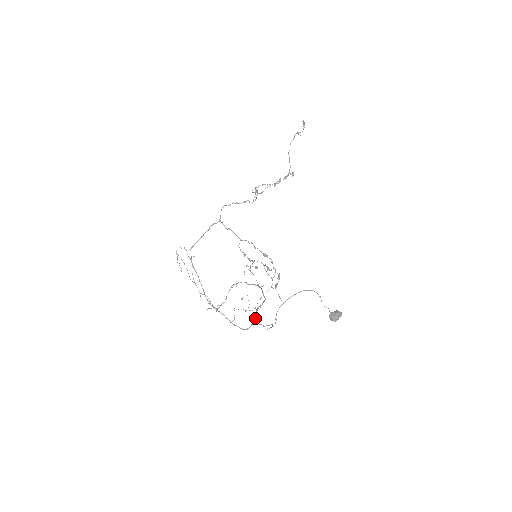
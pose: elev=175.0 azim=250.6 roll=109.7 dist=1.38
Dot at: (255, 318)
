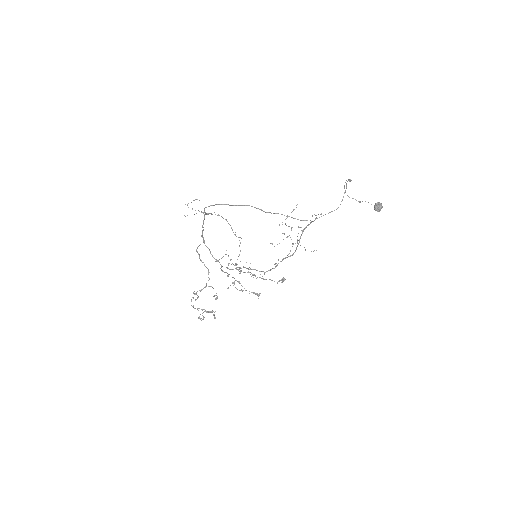
Dot at: (311, 221)
